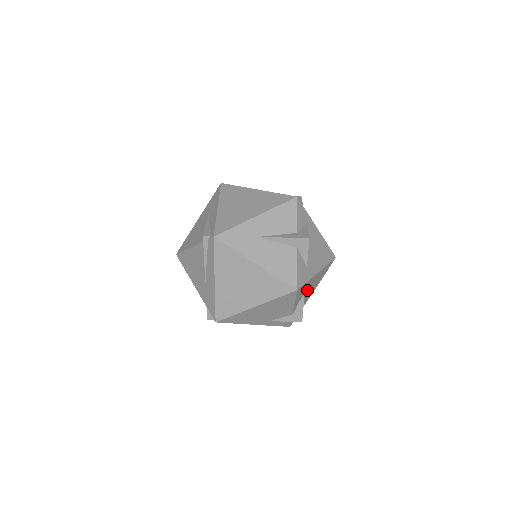
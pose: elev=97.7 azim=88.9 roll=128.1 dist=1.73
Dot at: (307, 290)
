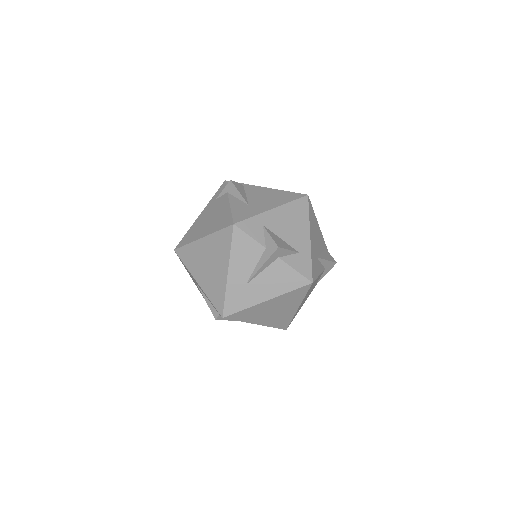
Dot at: (316, 250)
